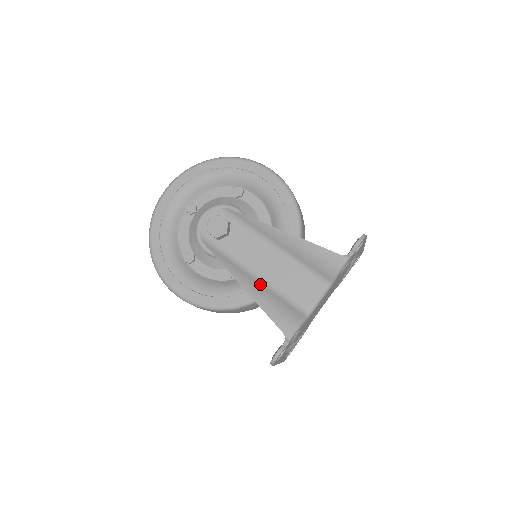
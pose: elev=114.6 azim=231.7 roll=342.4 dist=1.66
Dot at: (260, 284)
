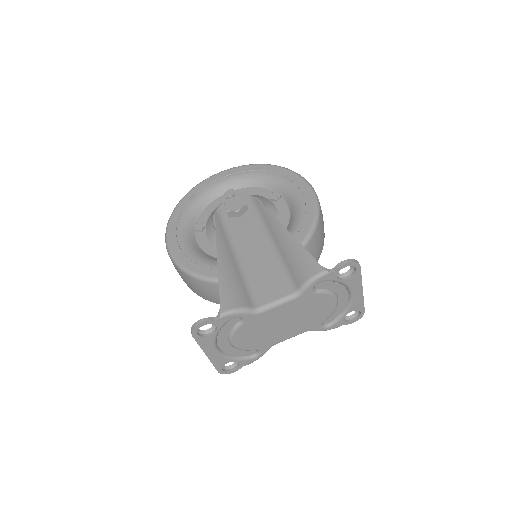
Dot at: (235, 263)
